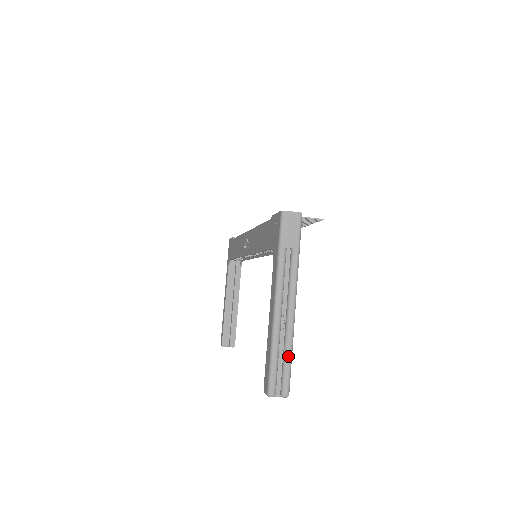
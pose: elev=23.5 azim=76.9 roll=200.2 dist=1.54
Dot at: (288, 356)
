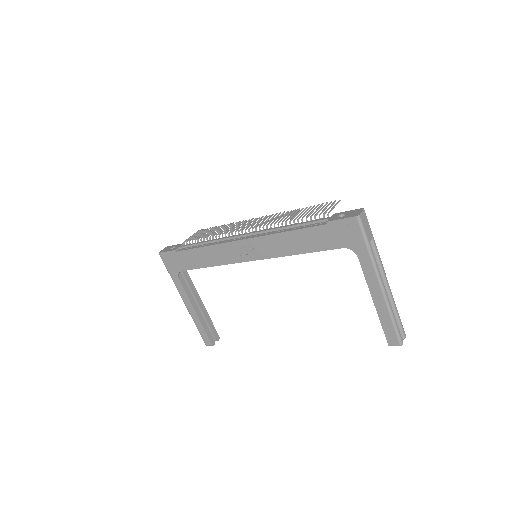
Dot at: (397, 312)
